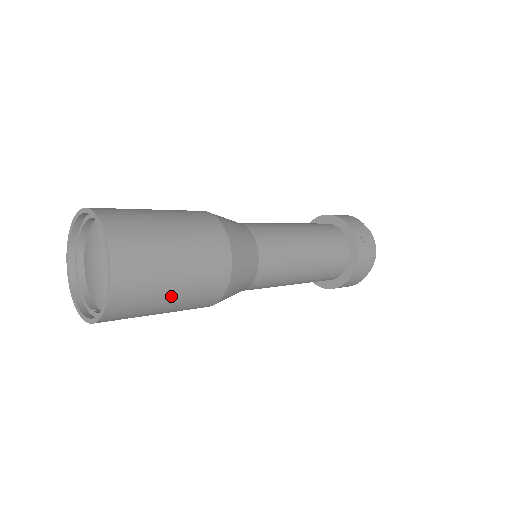
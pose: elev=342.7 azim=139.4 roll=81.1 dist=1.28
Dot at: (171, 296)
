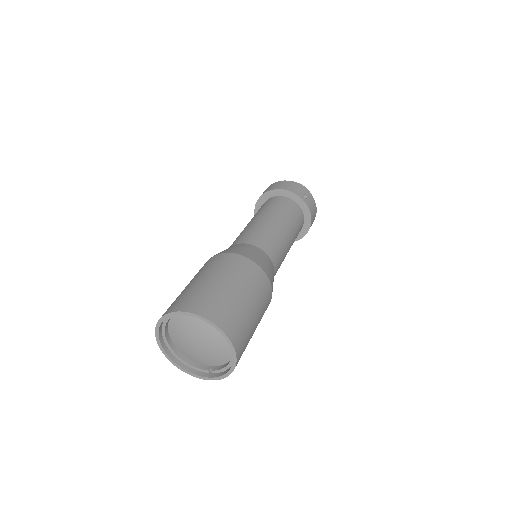
Dot at: (255, 327)
